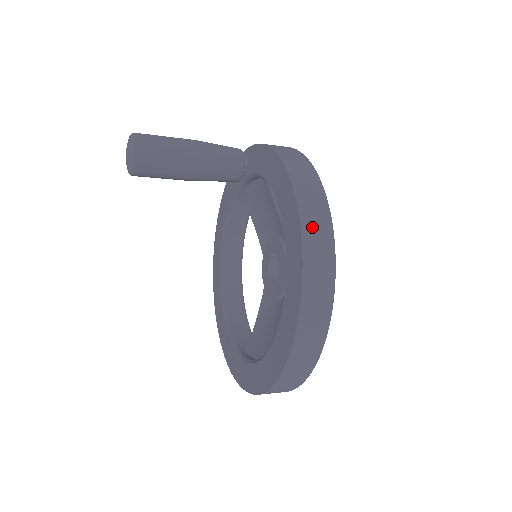
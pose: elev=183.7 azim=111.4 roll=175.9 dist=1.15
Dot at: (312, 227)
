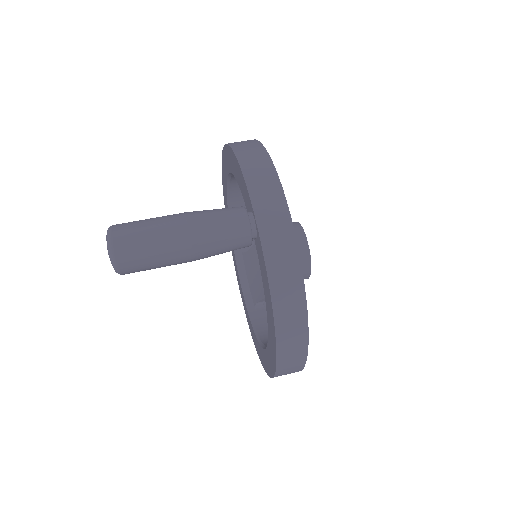
Dot at: (284, 373)
